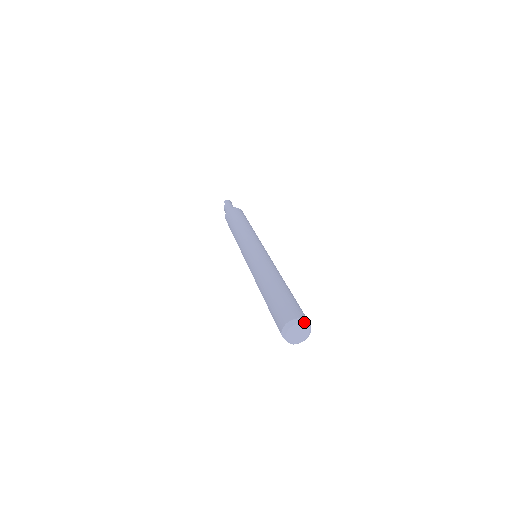
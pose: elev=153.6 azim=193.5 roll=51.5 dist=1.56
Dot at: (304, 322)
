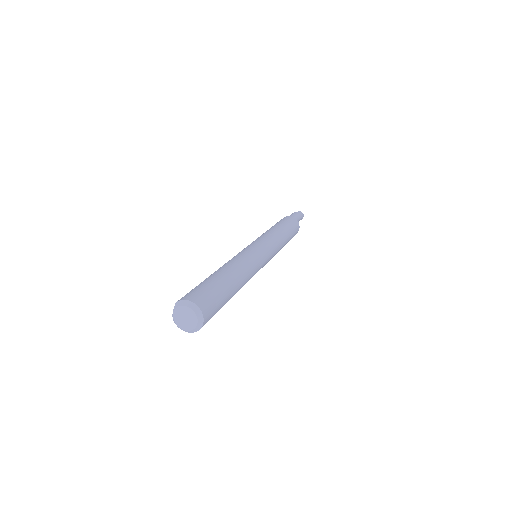
Dot at: (200, 318)
